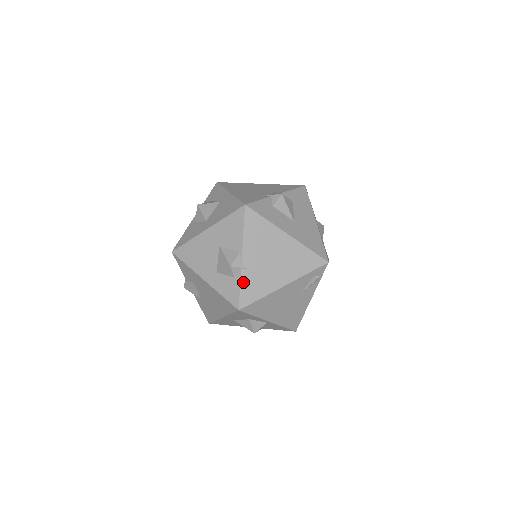
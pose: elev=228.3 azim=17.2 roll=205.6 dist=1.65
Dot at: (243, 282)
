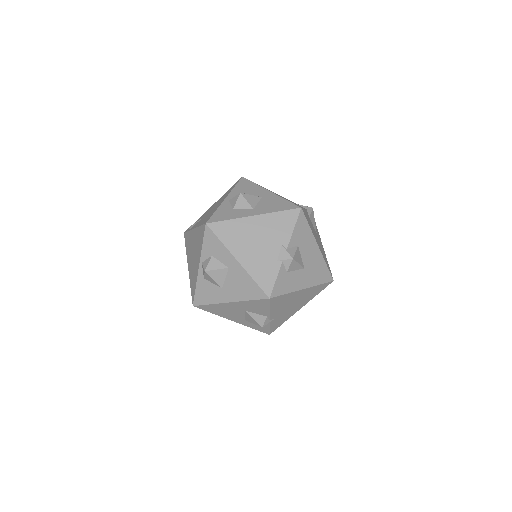
Dot at: (271, 325)
